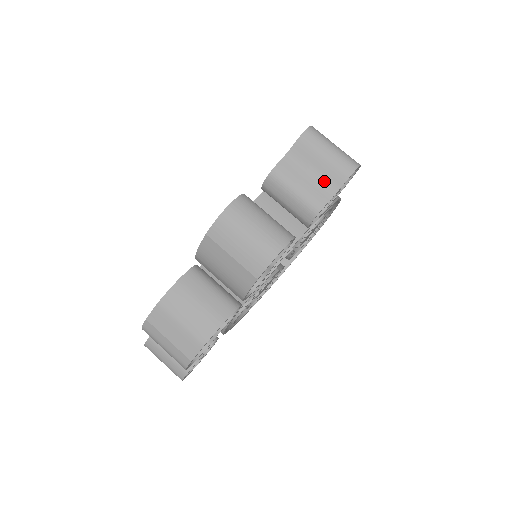
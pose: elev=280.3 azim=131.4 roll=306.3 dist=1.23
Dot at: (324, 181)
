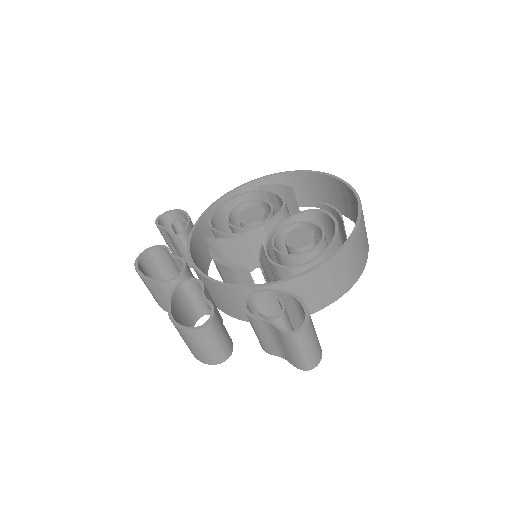
Dot at: (281, 350)
